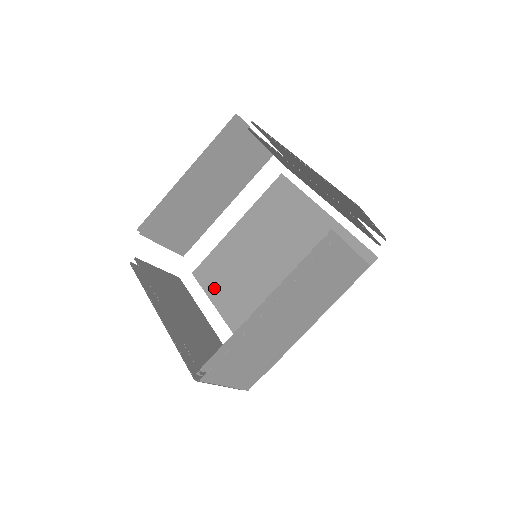
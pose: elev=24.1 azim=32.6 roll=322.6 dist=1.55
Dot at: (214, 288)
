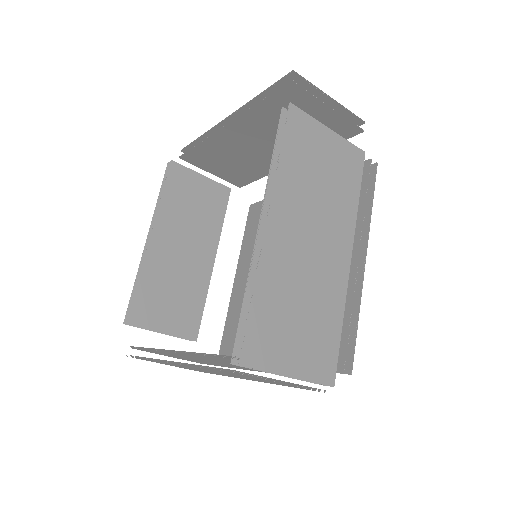
Dot at: occluded
